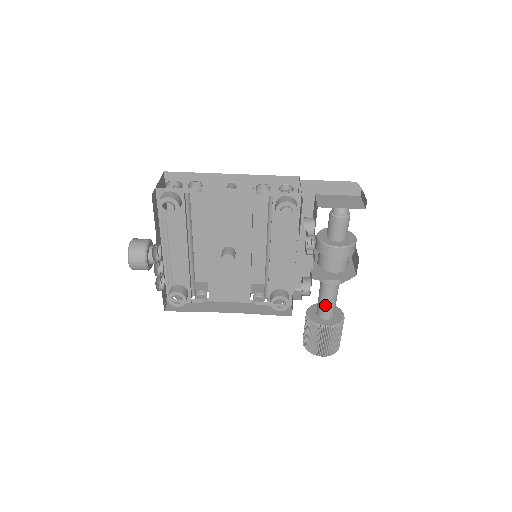
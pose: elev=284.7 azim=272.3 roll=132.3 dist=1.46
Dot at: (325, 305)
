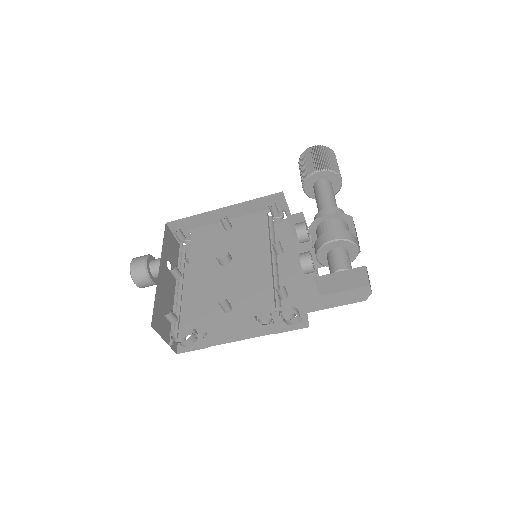
Dot at: occluded
